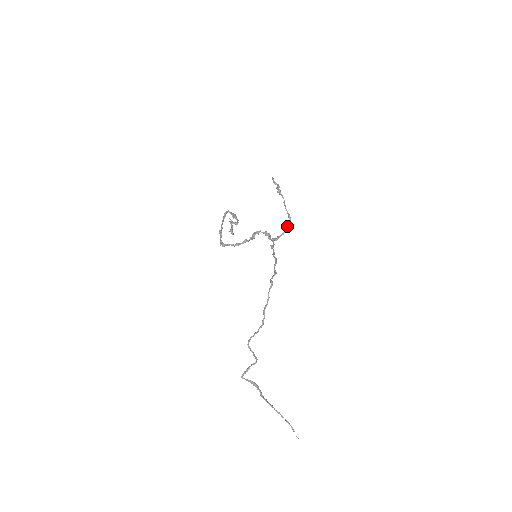
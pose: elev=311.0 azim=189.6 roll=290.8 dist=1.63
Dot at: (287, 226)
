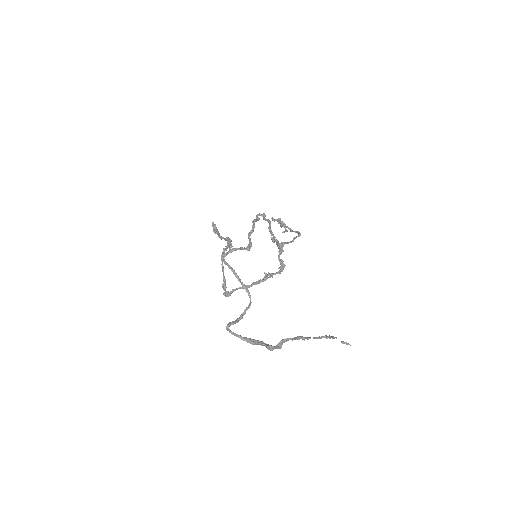
Dot at: (296, 237)
